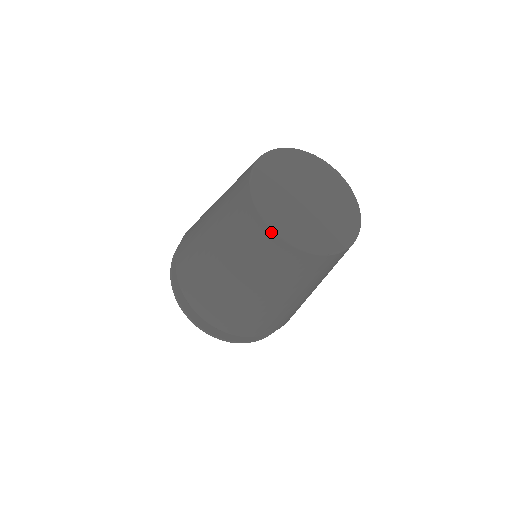
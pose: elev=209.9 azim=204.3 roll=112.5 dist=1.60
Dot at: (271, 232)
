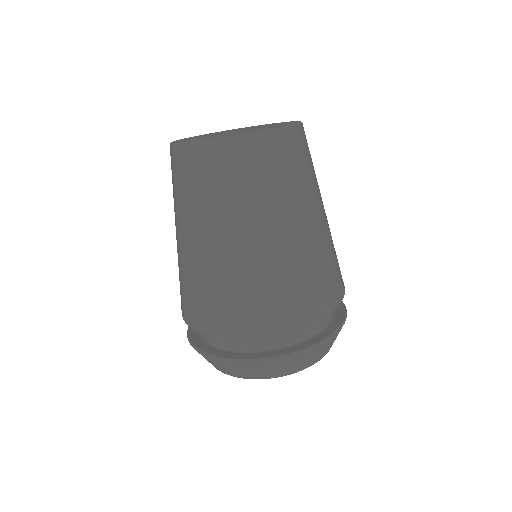
Dot at: (229, 140)
